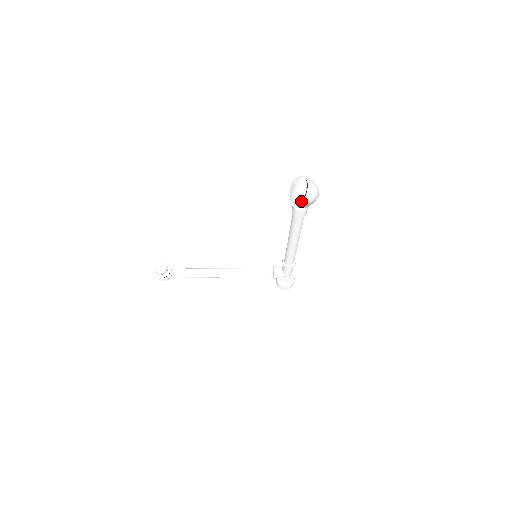
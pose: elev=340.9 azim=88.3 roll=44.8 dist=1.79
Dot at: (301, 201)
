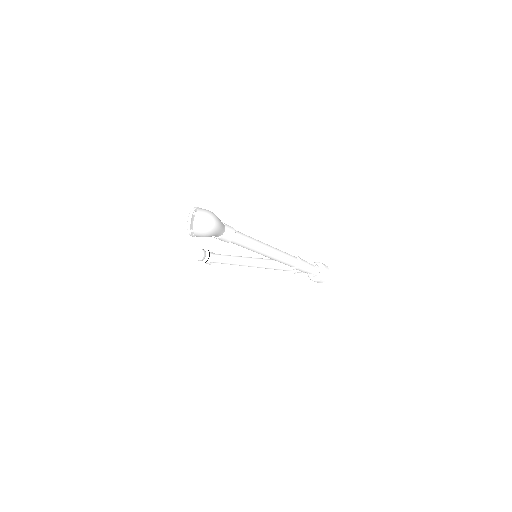
Dot at: (195, 235)
